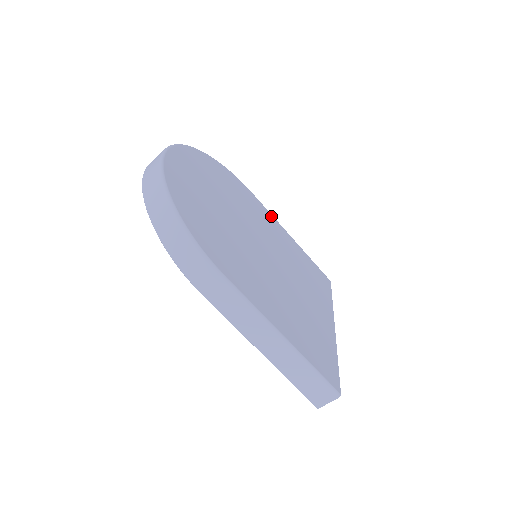
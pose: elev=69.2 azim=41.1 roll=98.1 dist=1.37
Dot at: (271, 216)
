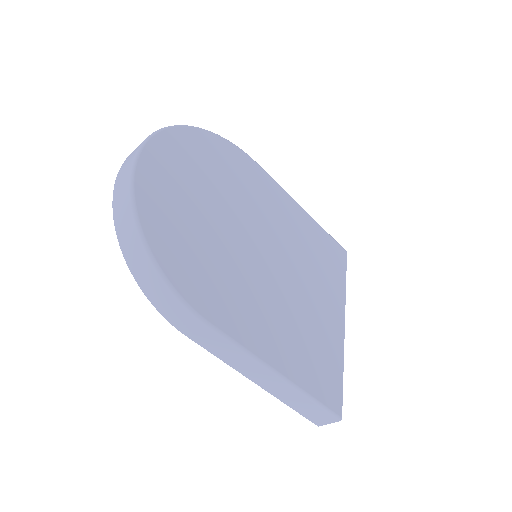
Dot at: (278, 188)
